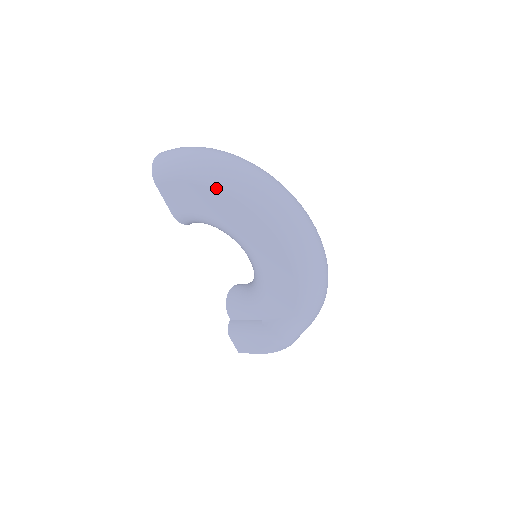
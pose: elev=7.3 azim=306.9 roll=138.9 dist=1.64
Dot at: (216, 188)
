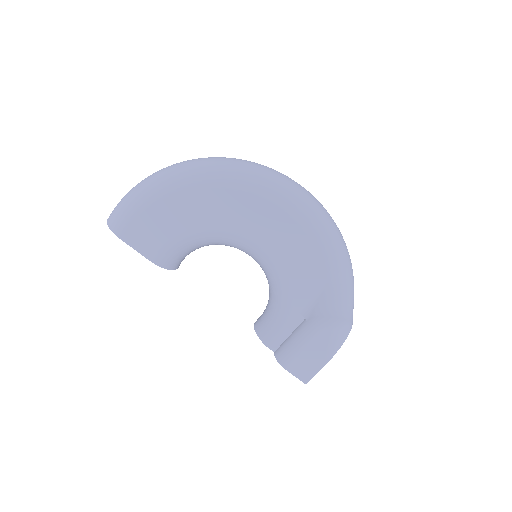
Dot at: (177, 189)
